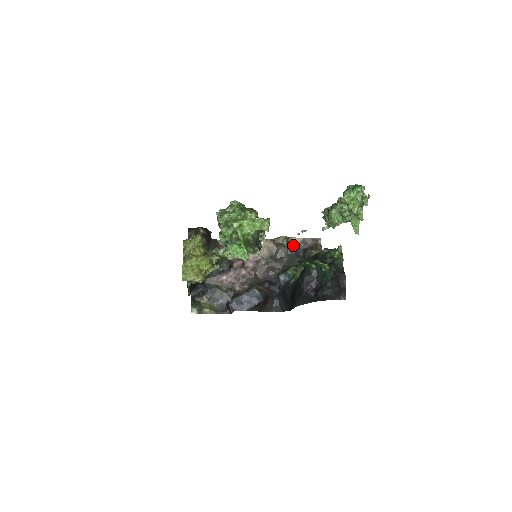
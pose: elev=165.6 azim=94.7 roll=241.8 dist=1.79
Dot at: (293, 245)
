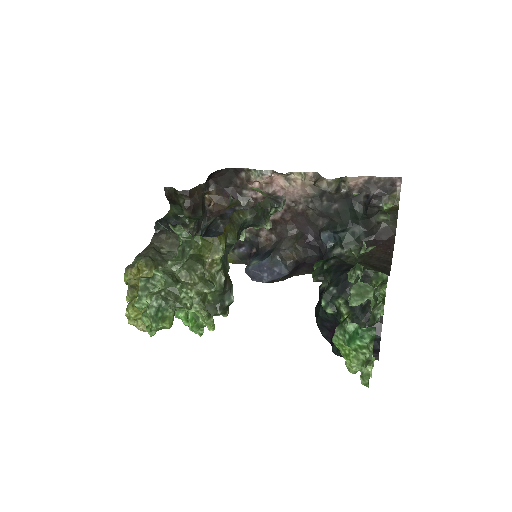
Dot at: (350, 186)
